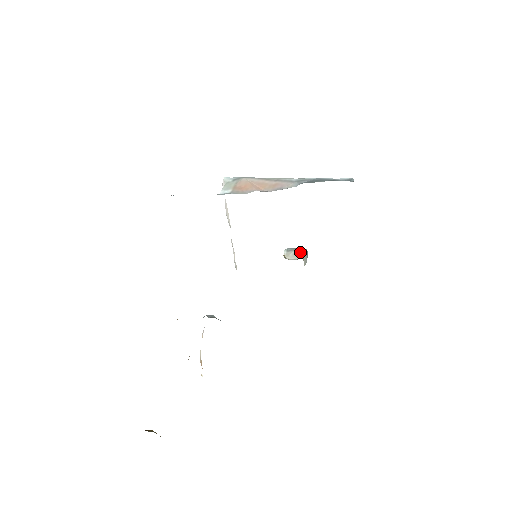
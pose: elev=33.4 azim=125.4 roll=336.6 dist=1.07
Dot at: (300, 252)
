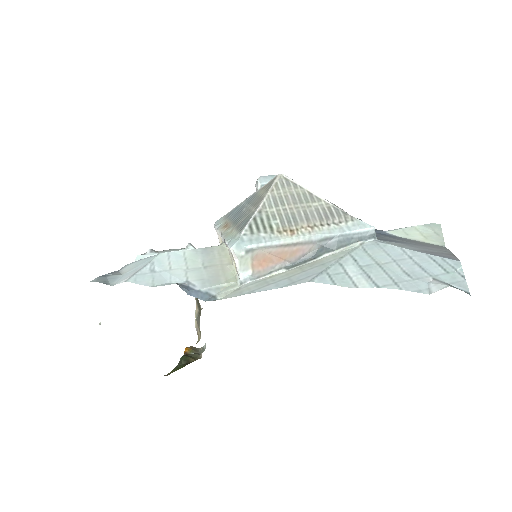
Dot at: occluded
